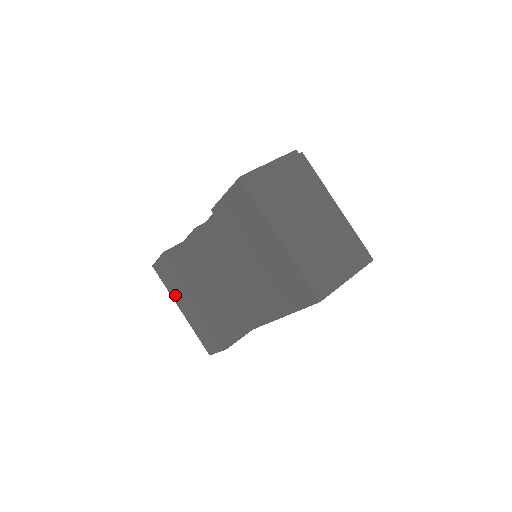
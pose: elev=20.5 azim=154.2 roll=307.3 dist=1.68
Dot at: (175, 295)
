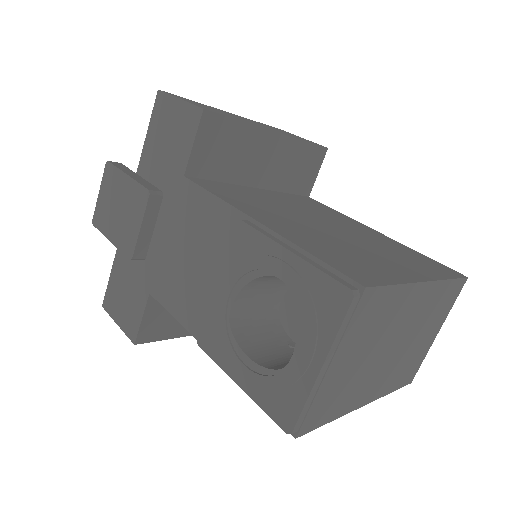
Dot at: occluded
